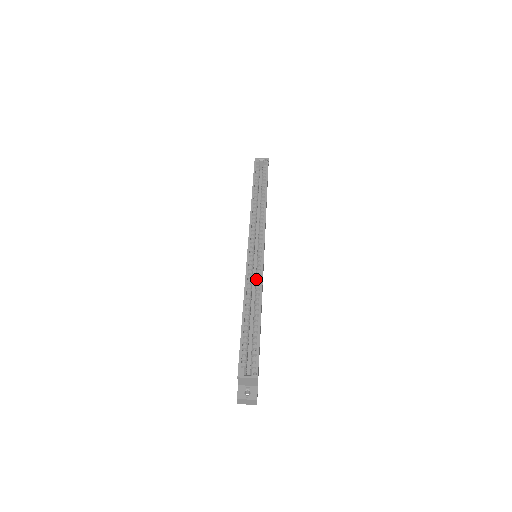
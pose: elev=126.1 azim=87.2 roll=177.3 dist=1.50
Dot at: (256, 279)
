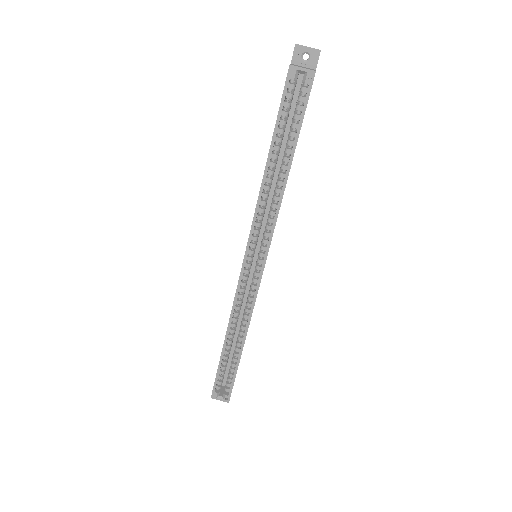
Dot at: (246, 305)
